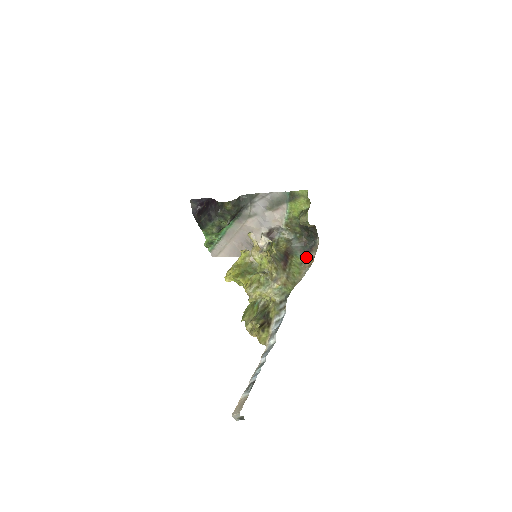
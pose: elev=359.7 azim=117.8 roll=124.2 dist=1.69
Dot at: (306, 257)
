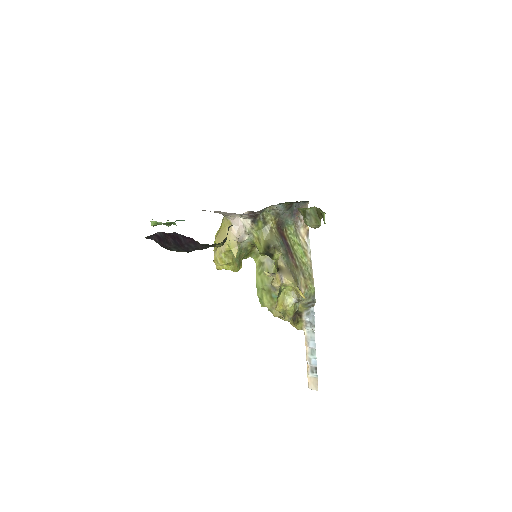
Dot at: (297, 220)
